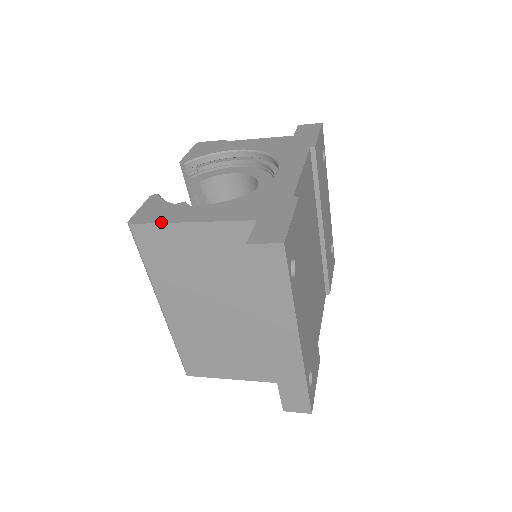
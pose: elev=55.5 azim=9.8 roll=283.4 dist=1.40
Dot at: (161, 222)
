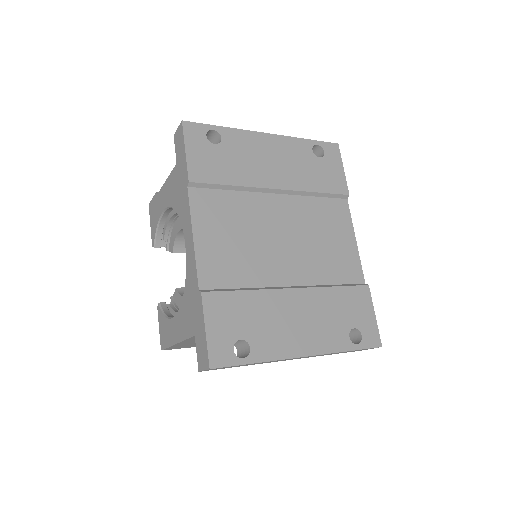
Dot at: (169, 346)
